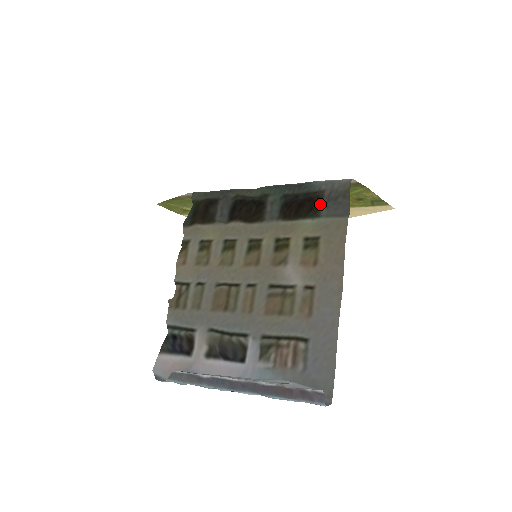
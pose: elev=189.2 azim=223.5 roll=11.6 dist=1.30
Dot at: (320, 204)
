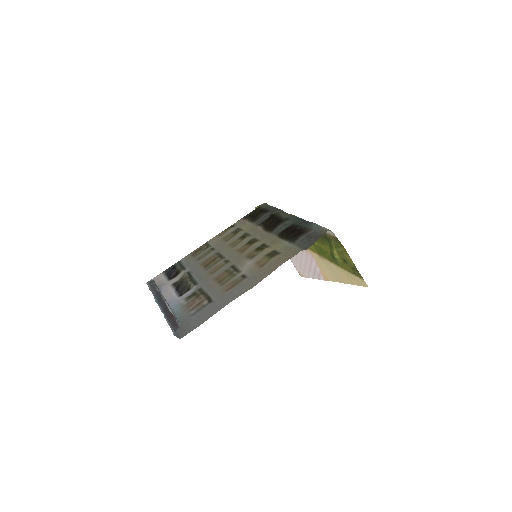
Dot at: (300, 235)
